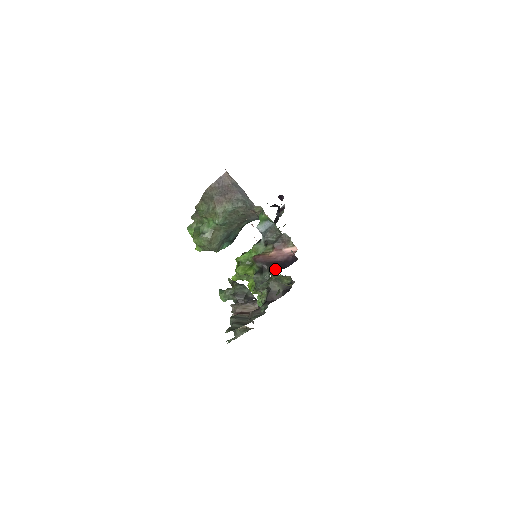
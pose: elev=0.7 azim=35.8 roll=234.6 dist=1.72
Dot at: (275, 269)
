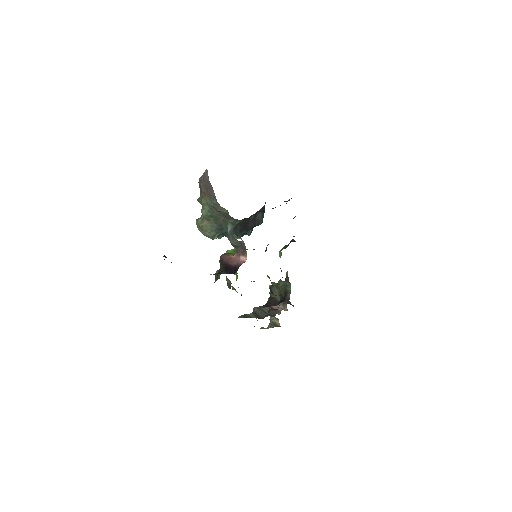
Dot at: (221, 271)
